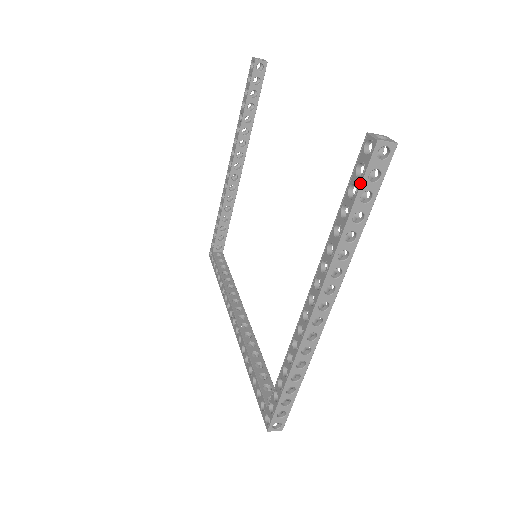
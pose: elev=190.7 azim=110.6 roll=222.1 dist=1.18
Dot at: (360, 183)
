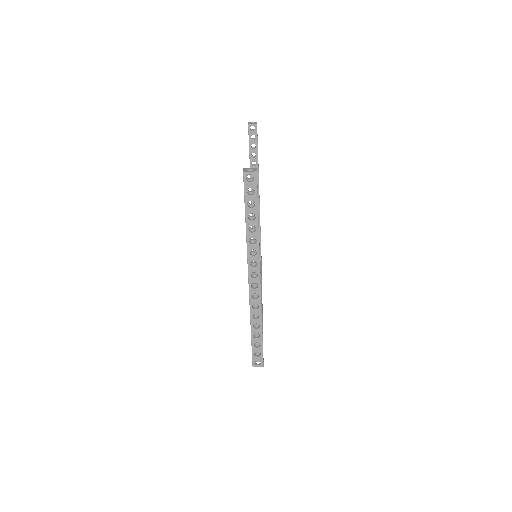
Dot at: (244, 197)
